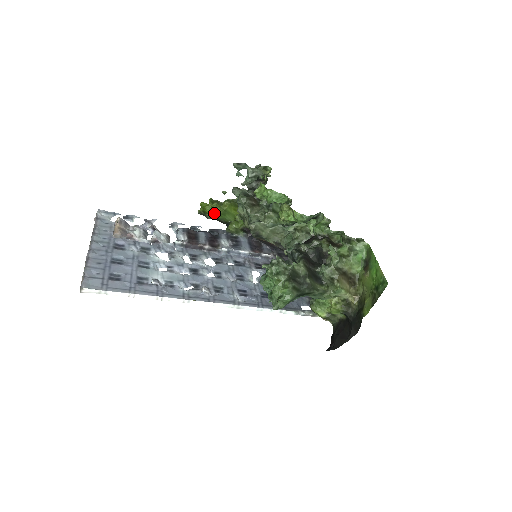
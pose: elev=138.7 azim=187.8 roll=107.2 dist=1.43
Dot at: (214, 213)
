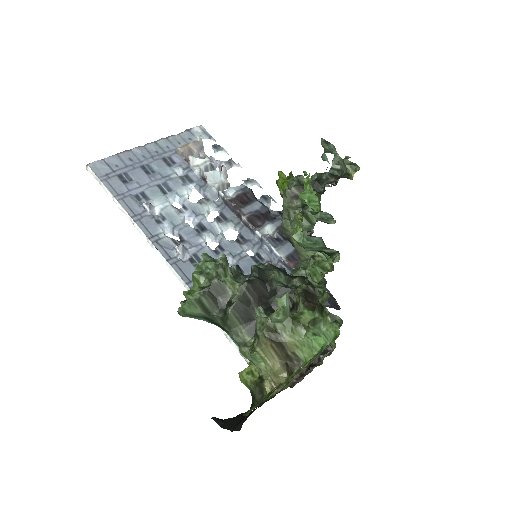
Dot at: (283, 190)
